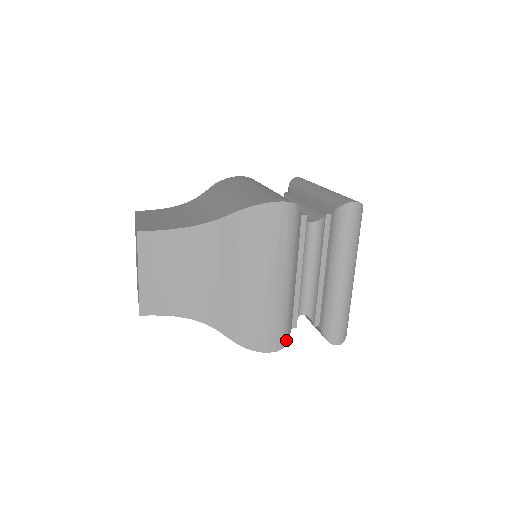
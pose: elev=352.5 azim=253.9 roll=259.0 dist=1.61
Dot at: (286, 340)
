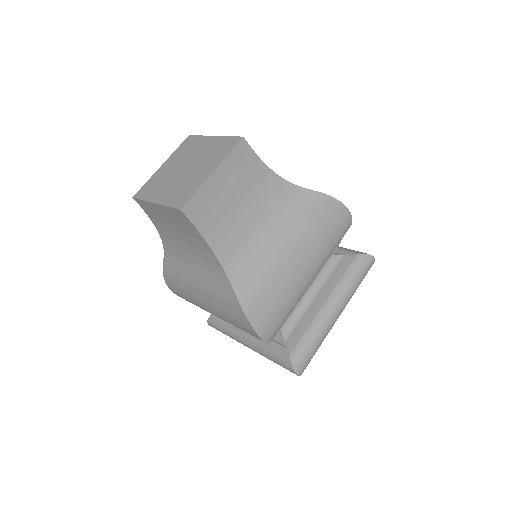
Dot at: occluded
